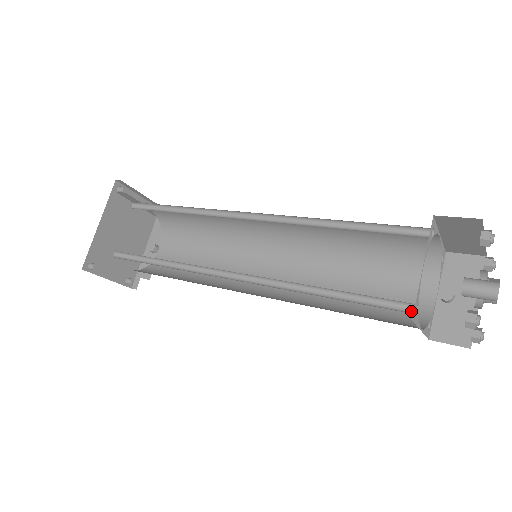
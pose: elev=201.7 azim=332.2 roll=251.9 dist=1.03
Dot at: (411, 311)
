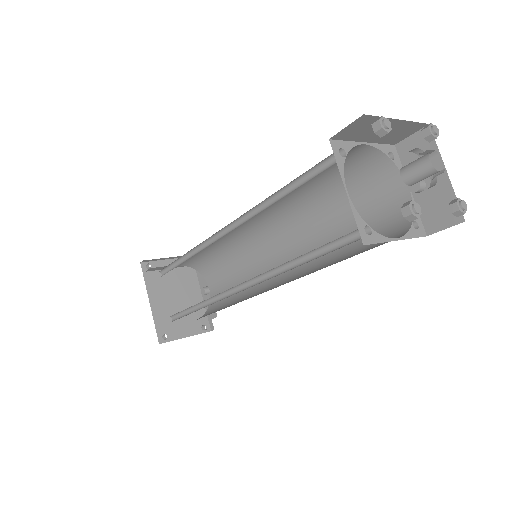
Dot at: (366, 234)
